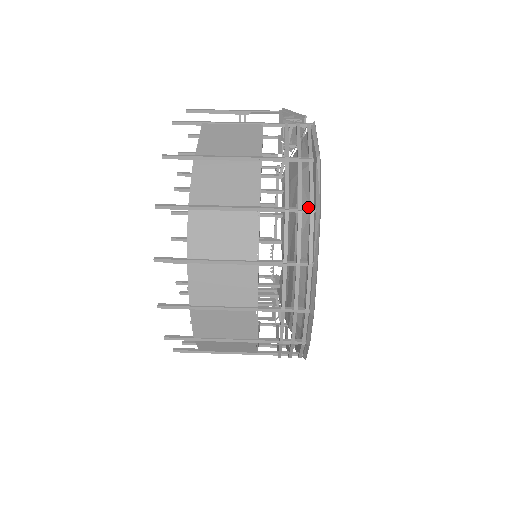
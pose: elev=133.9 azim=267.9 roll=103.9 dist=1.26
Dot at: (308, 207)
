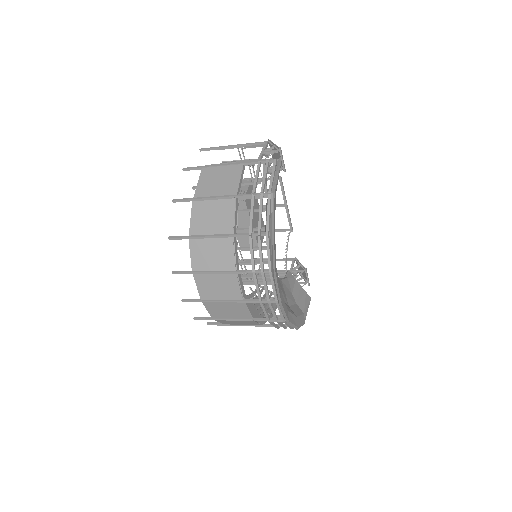
Dot at: occluded
